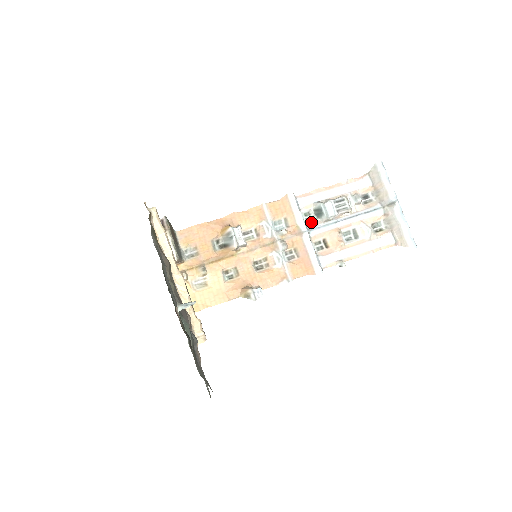
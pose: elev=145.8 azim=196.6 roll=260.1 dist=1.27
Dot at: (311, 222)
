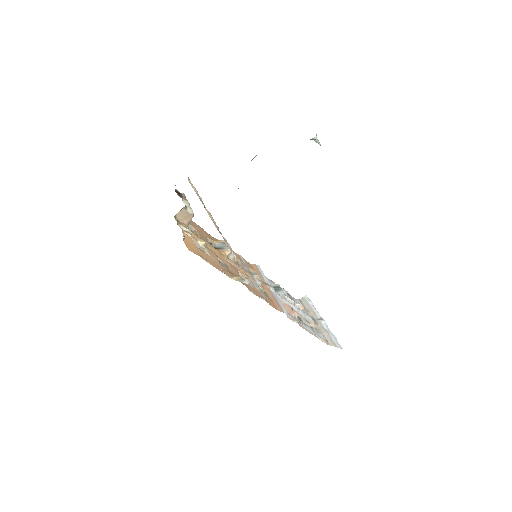
Dot at: occluded
